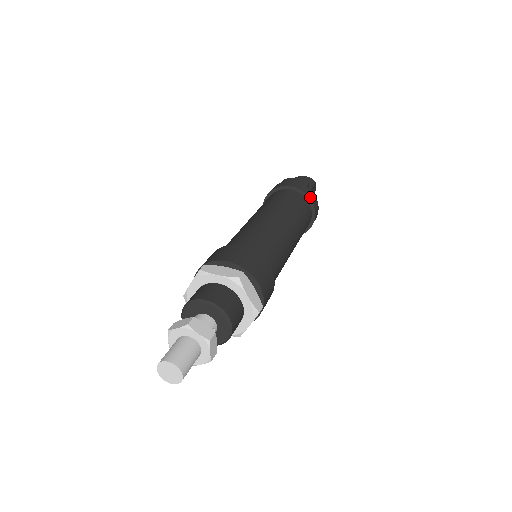
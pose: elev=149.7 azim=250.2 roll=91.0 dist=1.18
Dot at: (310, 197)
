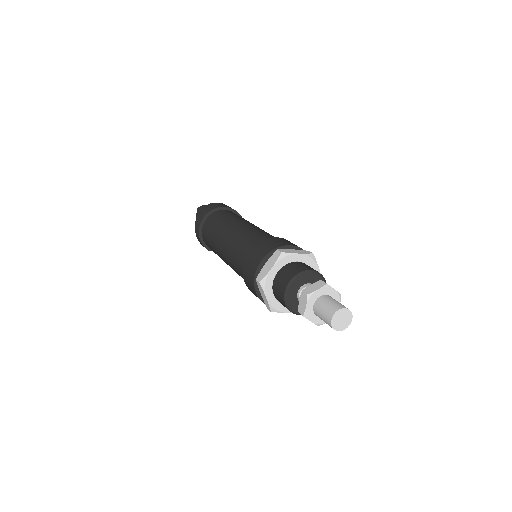
Dot at: (241, 216)
